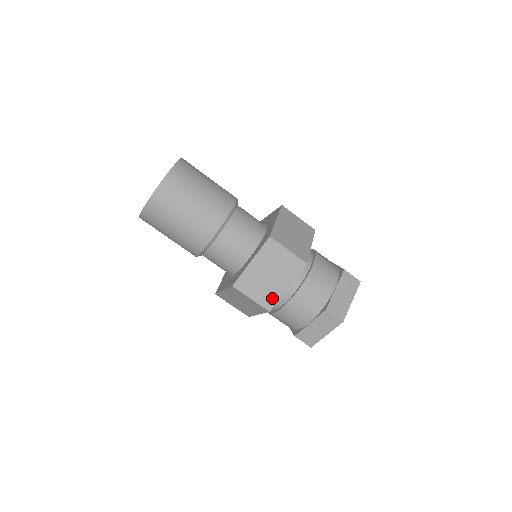
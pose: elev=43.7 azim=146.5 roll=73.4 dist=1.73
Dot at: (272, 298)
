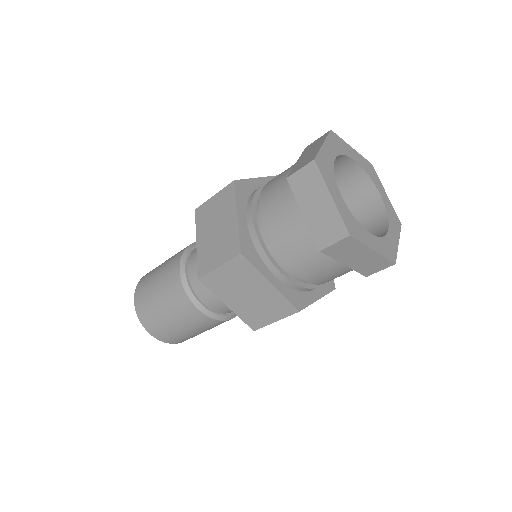
Dot at: (233, 241)
